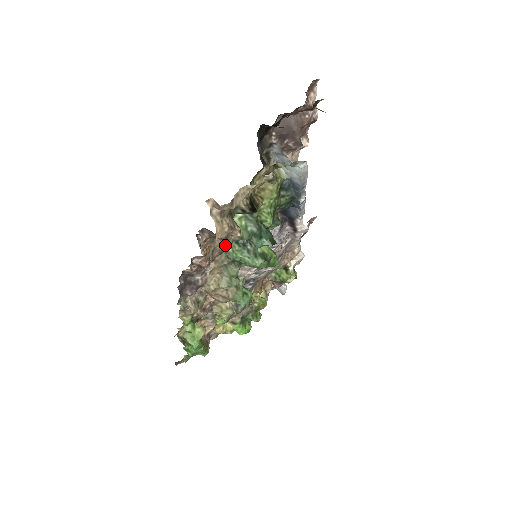
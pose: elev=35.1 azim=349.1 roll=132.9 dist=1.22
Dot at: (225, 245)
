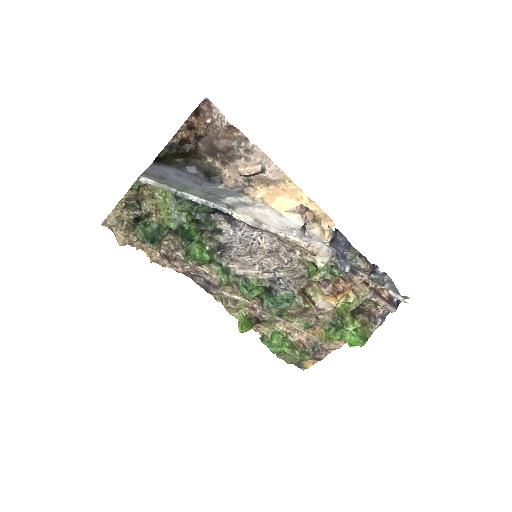
Dot at: (155, 249)
